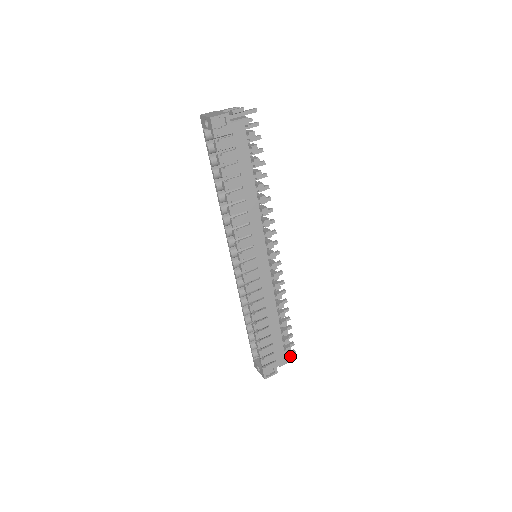
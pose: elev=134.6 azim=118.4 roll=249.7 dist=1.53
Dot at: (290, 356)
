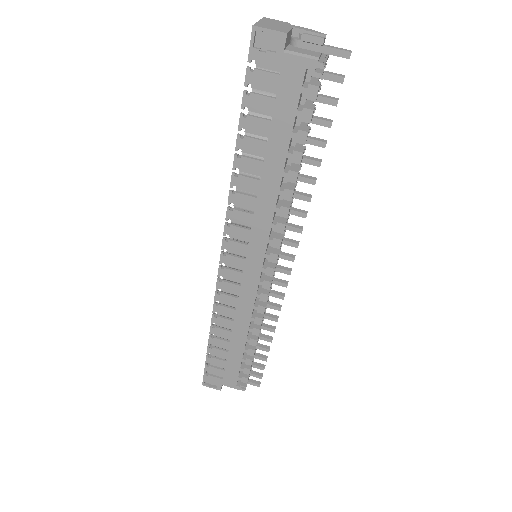
Dot at: (245, 386)
